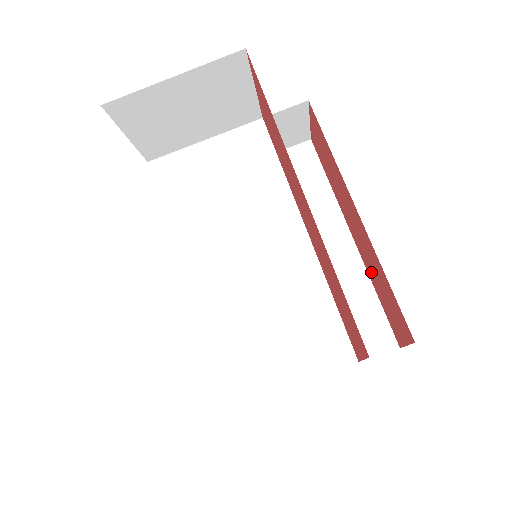
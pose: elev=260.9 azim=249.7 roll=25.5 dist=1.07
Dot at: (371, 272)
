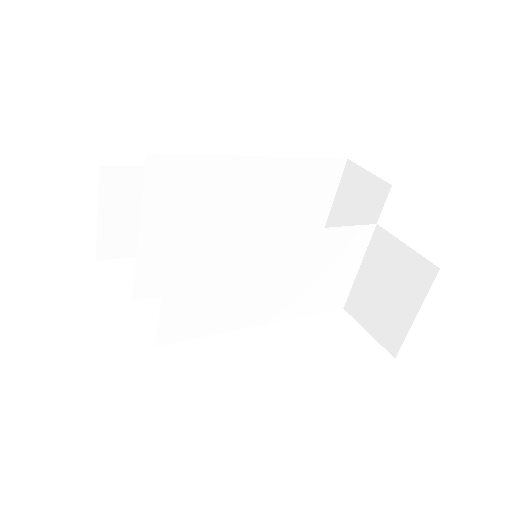
Dot at: occluded
